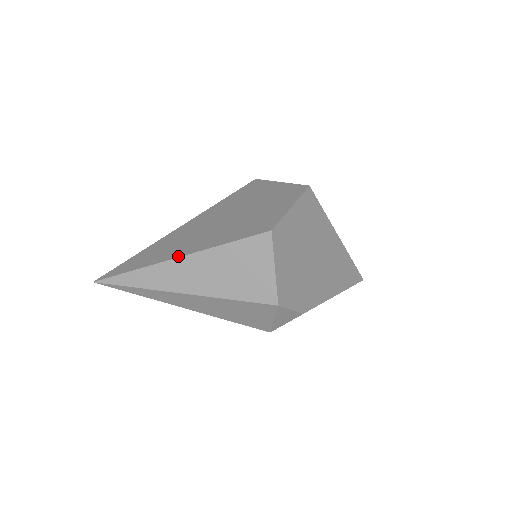
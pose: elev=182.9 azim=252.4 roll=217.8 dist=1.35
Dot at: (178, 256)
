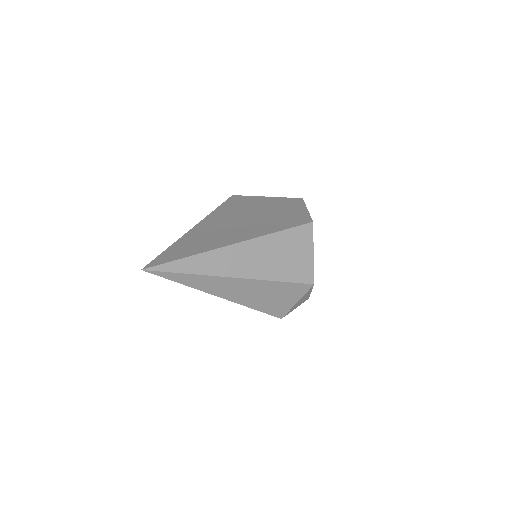
Dot at: (236, 242)
